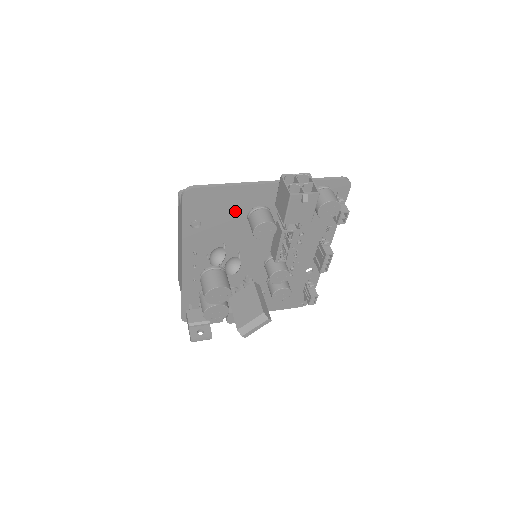
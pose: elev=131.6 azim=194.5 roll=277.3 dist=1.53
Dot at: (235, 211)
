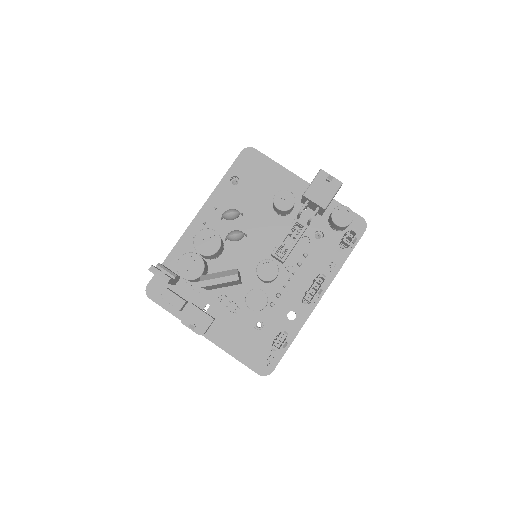
Dot at: (268, 189)
